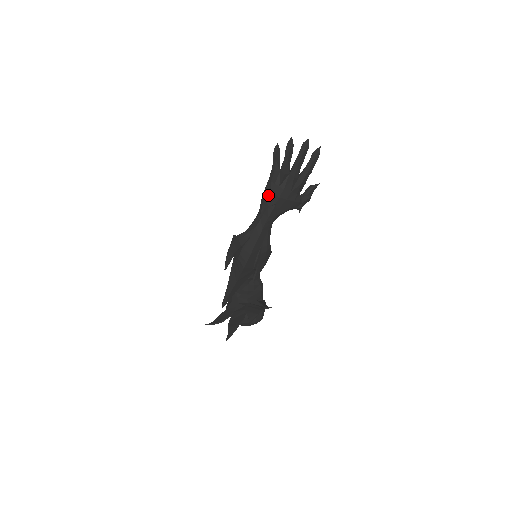
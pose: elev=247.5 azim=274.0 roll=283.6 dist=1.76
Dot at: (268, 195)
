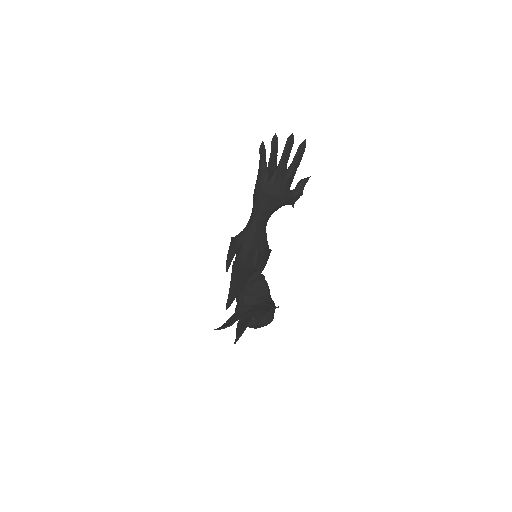
Dot at: (258, 193)
